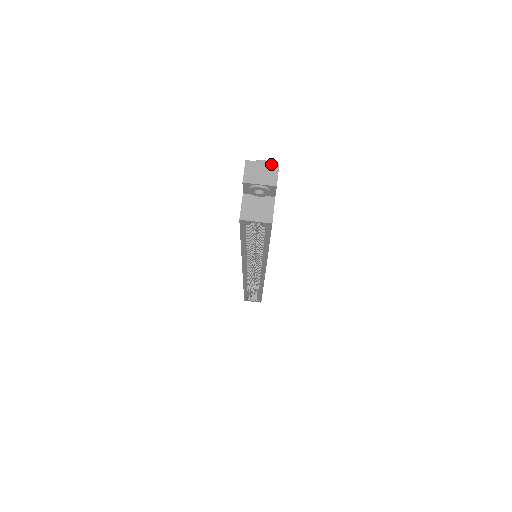
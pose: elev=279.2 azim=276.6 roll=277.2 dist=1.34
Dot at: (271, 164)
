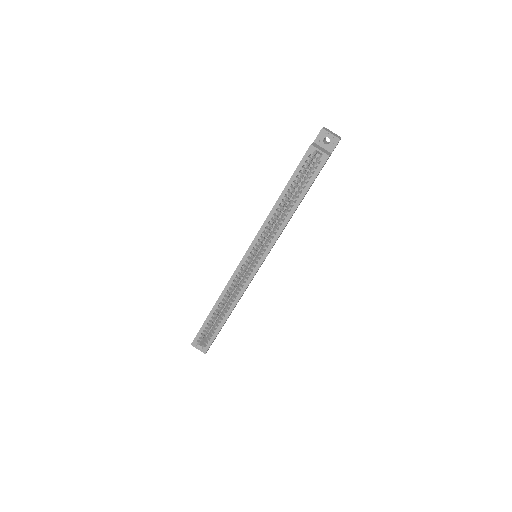
Dot at: (337, 135)
